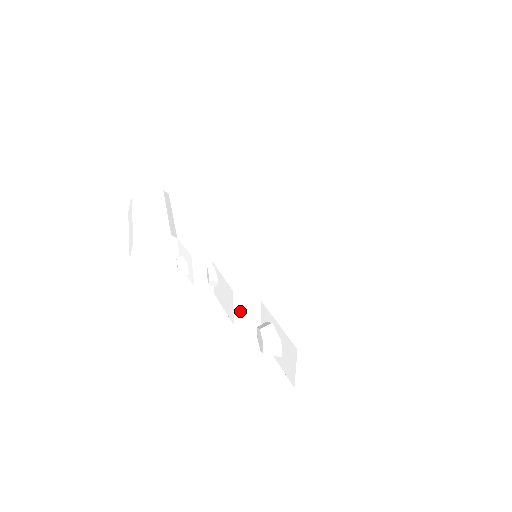
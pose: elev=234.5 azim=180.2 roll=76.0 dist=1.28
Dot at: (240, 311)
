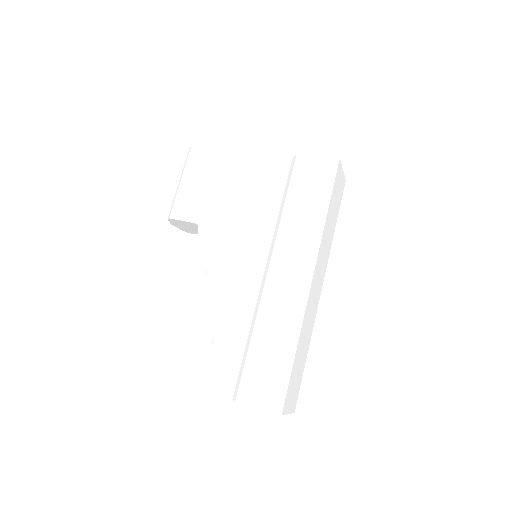
Dot at: occluded
